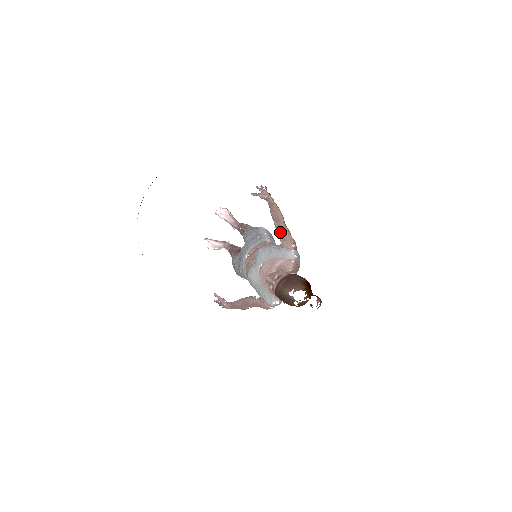
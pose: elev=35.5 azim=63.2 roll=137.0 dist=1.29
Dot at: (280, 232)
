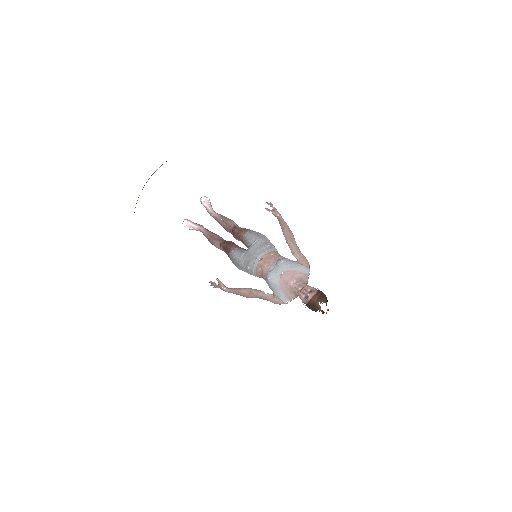
Dot at: (295, 250)
